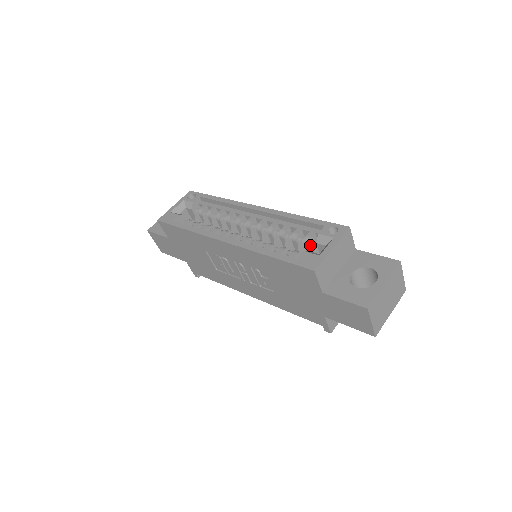
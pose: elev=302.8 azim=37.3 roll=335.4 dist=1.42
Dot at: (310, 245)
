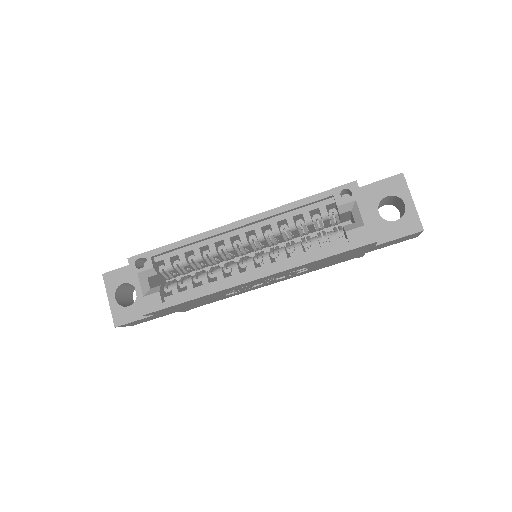
Dot at: occluded
